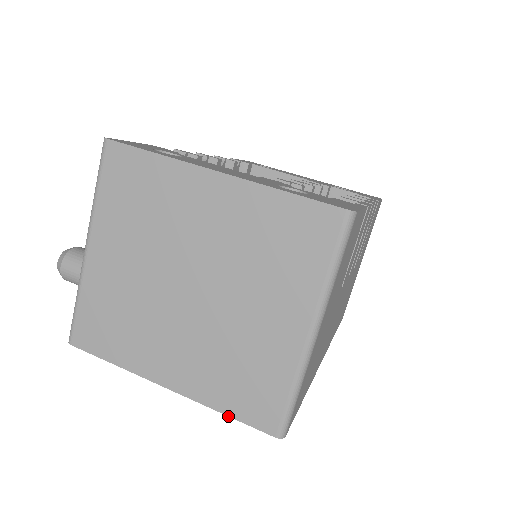
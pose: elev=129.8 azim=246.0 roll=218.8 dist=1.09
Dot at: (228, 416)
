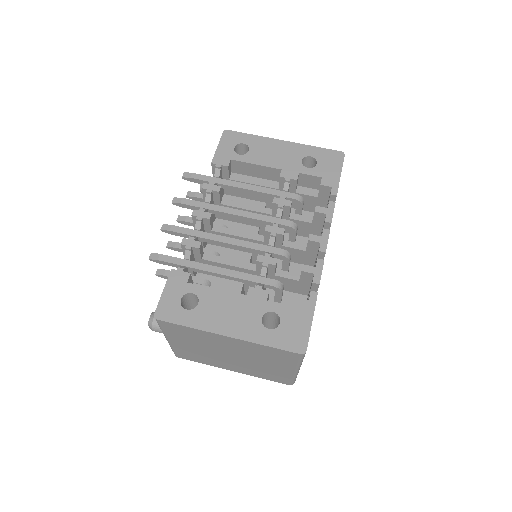
Dot at: (266, 379)
